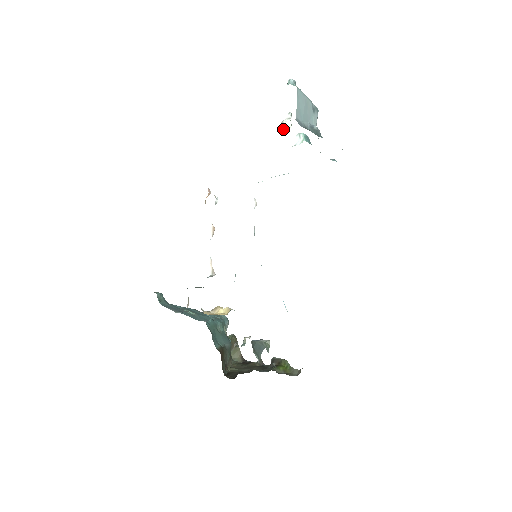
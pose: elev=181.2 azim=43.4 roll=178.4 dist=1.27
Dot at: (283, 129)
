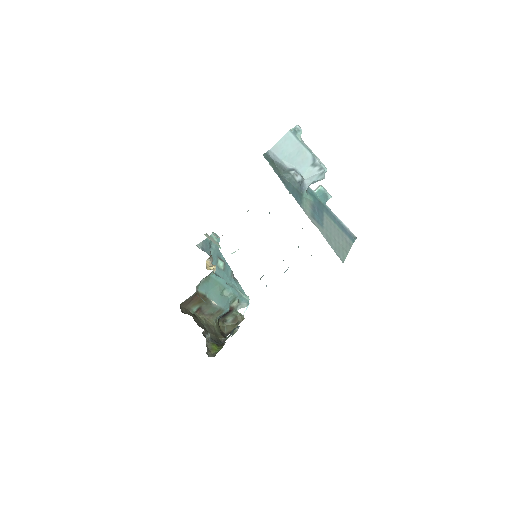
Dot at: occluded
